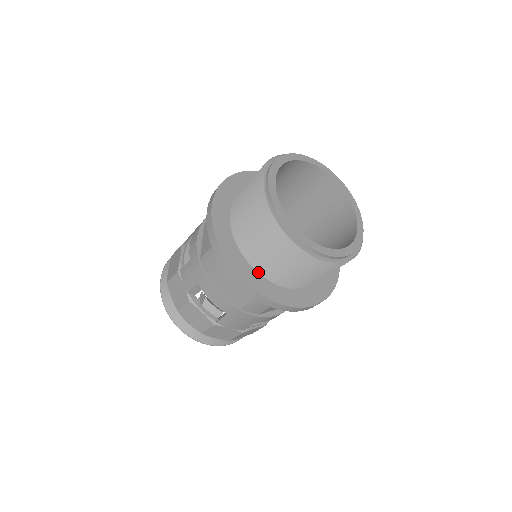
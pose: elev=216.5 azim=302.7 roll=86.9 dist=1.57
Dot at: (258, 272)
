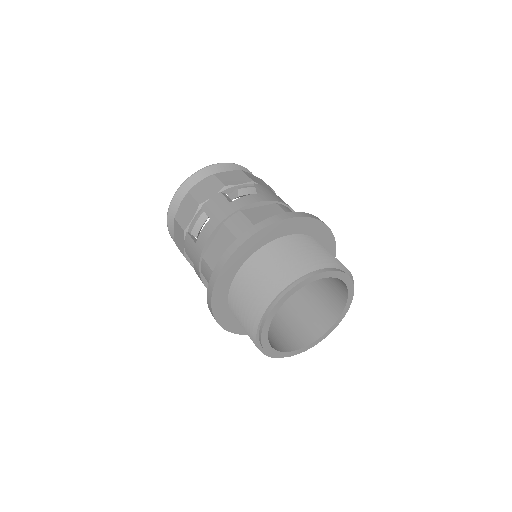
Dot at: occluded
